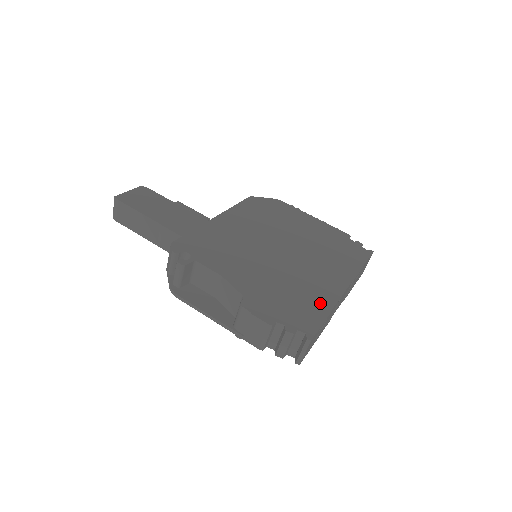
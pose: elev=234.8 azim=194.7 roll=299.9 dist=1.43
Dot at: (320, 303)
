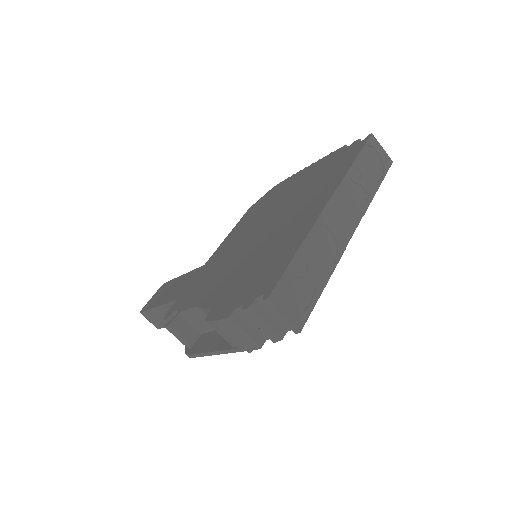
Dot at: (290, 246)
